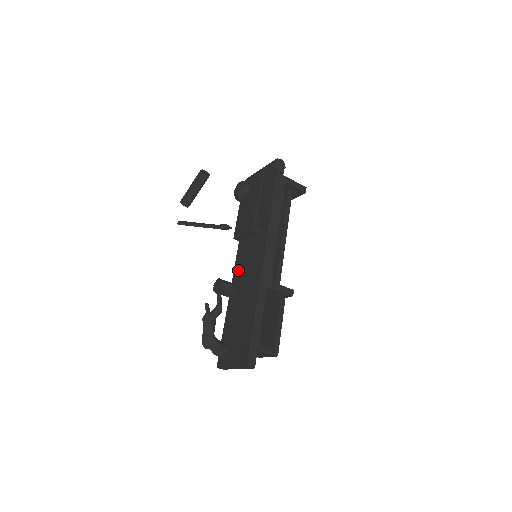
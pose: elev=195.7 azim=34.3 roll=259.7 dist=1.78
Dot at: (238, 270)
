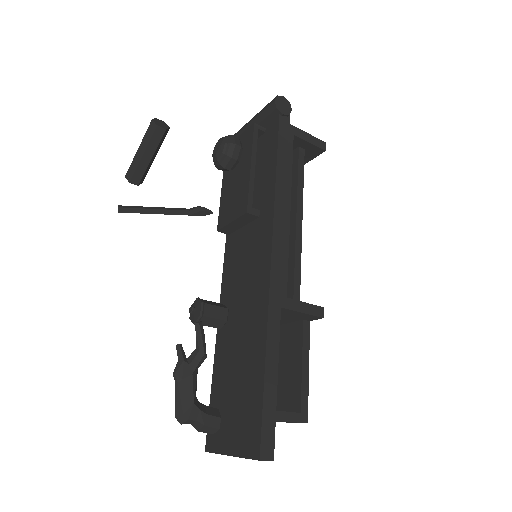
Dot at: (228, 281)
